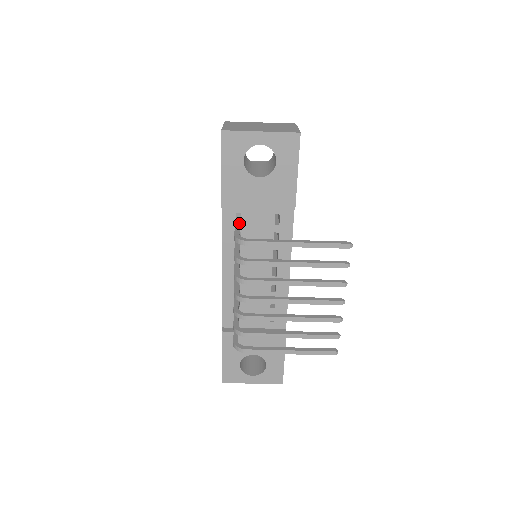
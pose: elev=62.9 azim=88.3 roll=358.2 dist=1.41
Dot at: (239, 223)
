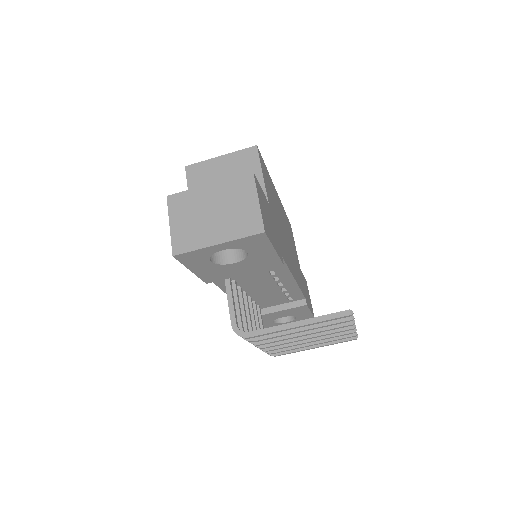
Dot at: (230, 294)
